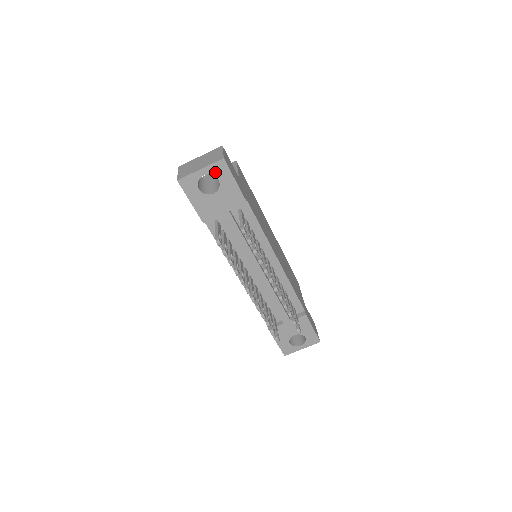
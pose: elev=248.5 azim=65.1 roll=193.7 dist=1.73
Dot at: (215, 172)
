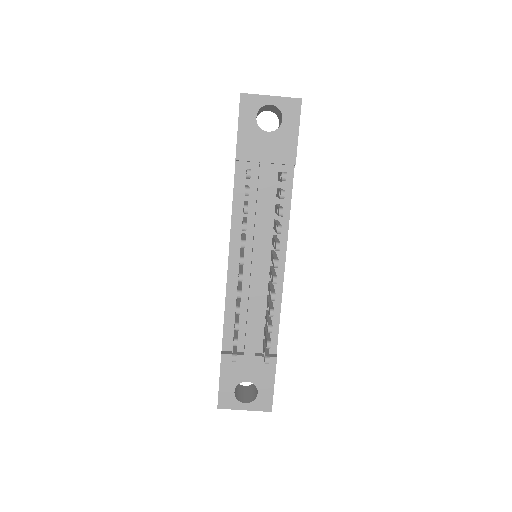
Dot at: (284, 108)
